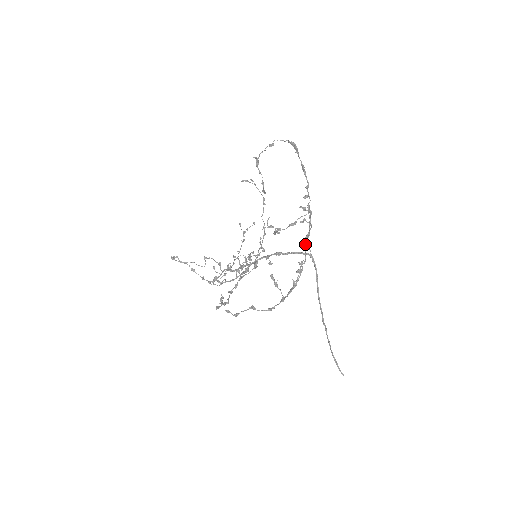
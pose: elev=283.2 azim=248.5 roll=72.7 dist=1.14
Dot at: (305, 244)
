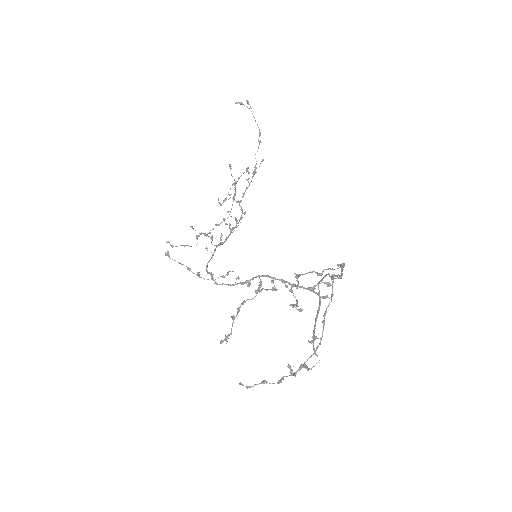
Dot at: (323, 324)
